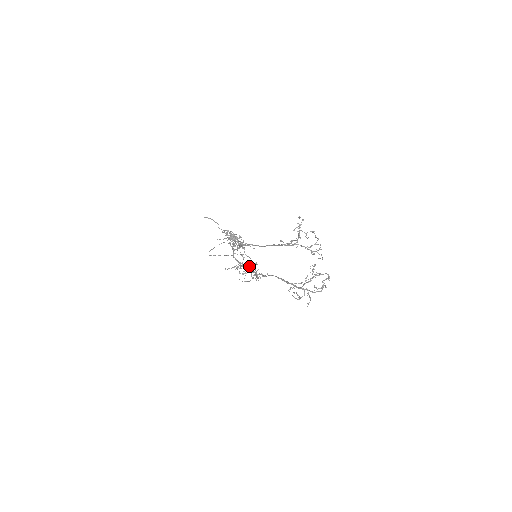
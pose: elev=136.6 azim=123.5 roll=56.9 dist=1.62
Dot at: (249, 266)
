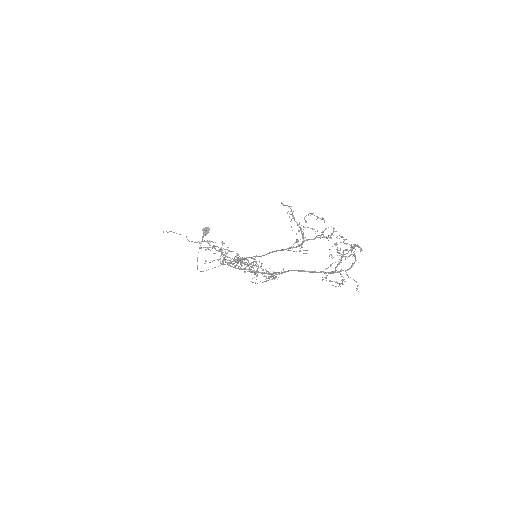
Dot at: (253, 265)
